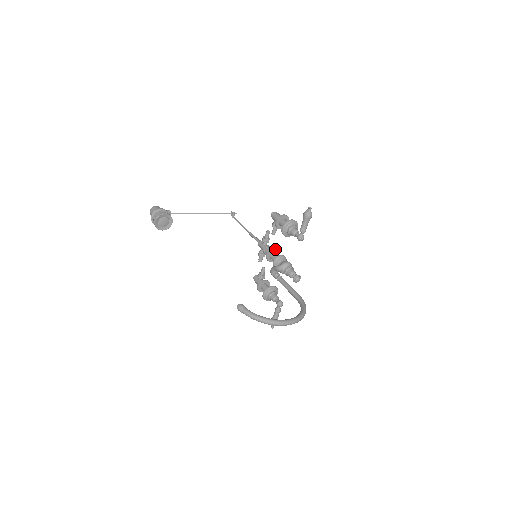
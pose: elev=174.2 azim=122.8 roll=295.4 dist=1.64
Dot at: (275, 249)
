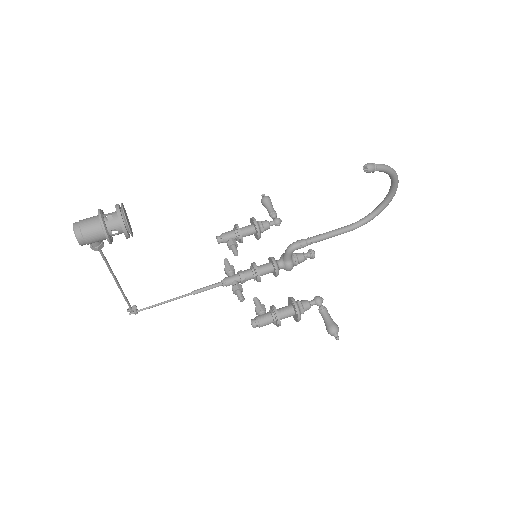
Dot at: occluded
